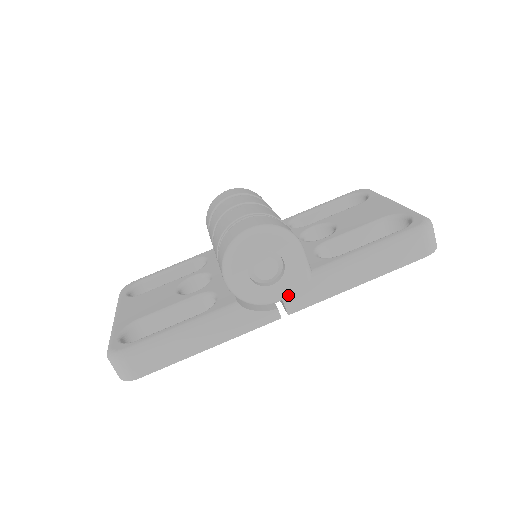
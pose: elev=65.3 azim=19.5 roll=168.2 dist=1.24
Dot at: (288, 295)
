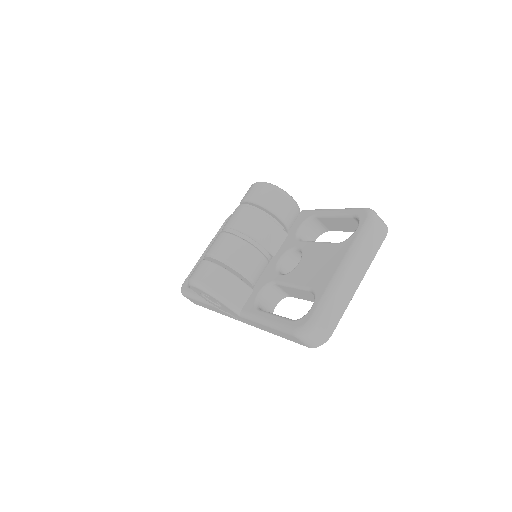
Dot at: (233, 315)
